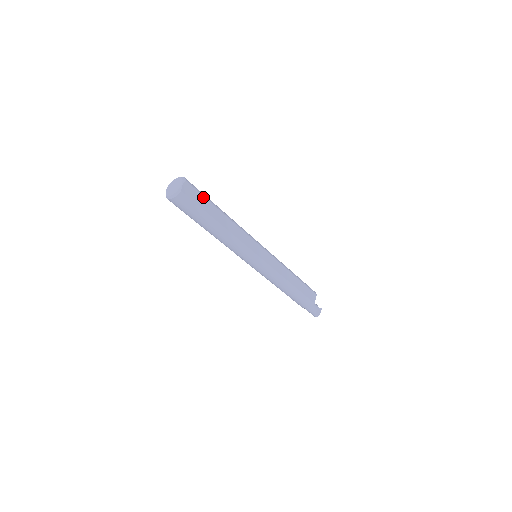
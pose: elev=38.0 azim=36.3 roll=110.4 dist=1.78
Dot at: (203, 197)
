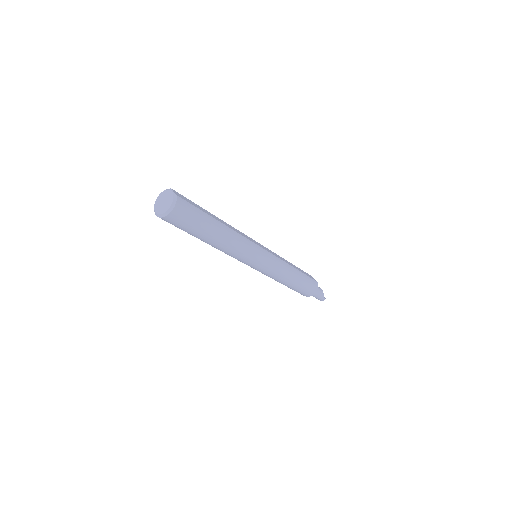
Dot at: (192, 202)
